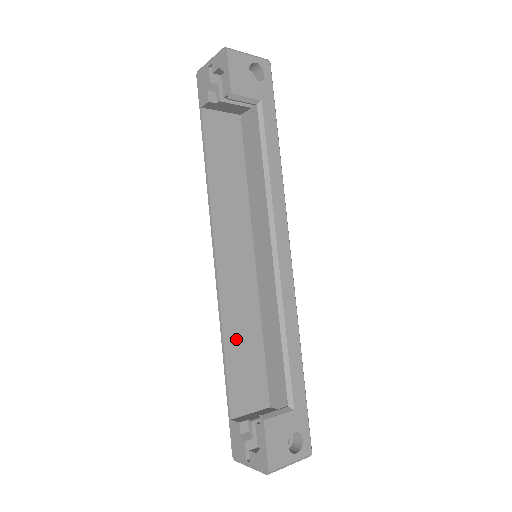
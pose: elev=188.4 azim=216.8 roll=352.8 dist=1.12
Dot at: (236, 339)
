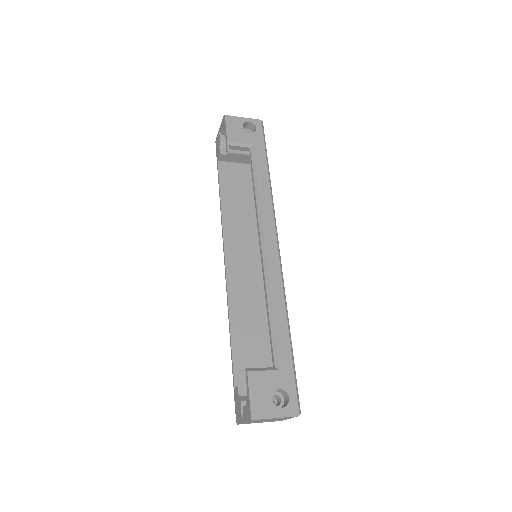
Dot at: (242, 323)
